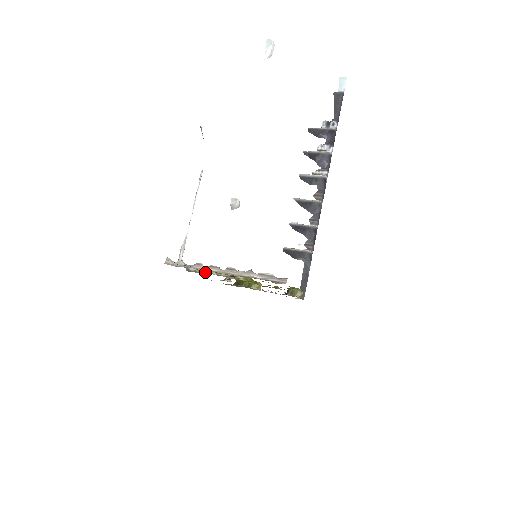
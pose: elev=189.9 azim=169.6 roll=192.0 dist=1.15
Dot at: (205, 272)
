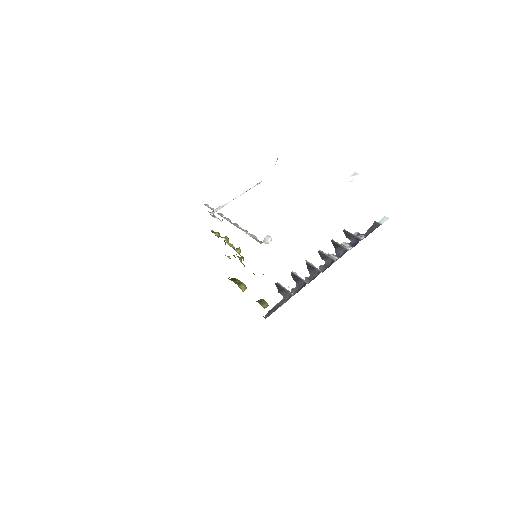
Dot at: occluded
